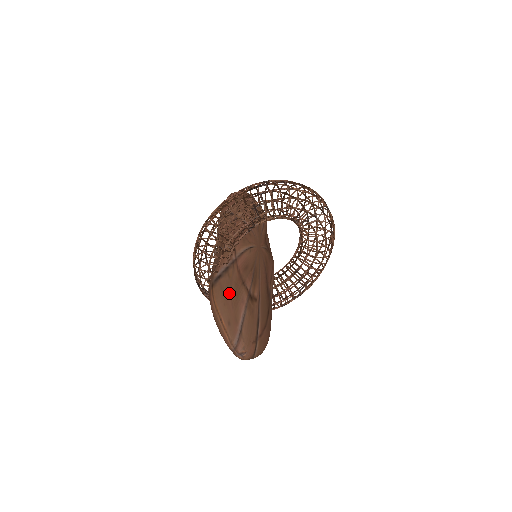
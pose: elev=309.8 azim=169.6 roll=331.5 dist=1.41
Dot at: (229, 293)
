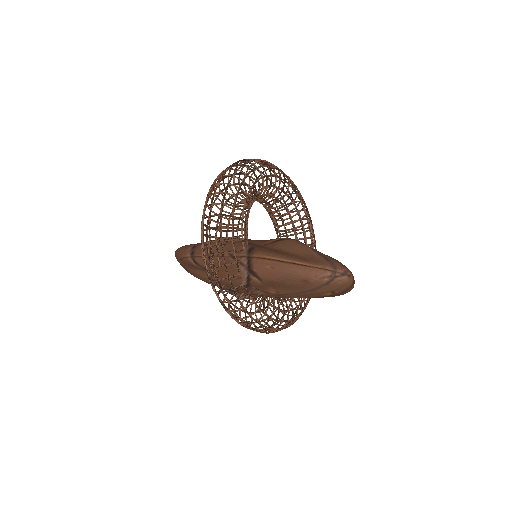
Dot at: (276, 250)
